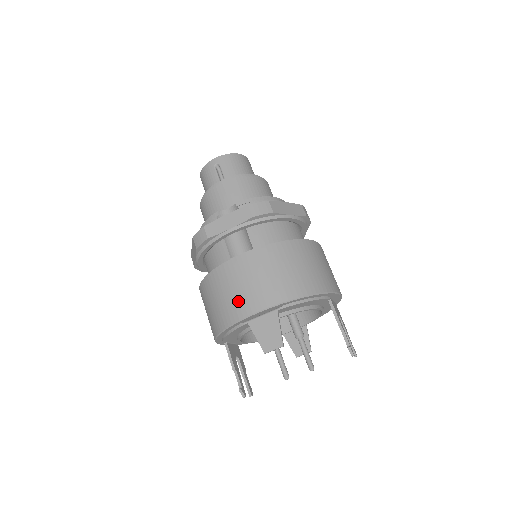
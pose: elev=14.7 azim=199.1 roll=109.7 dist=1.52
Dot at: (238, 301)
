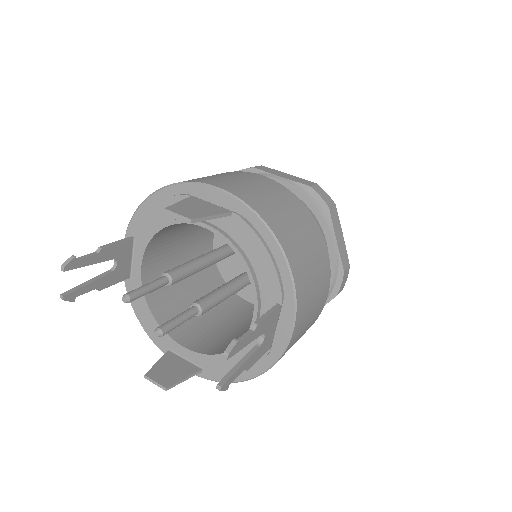
Dot at: (213, 178)
